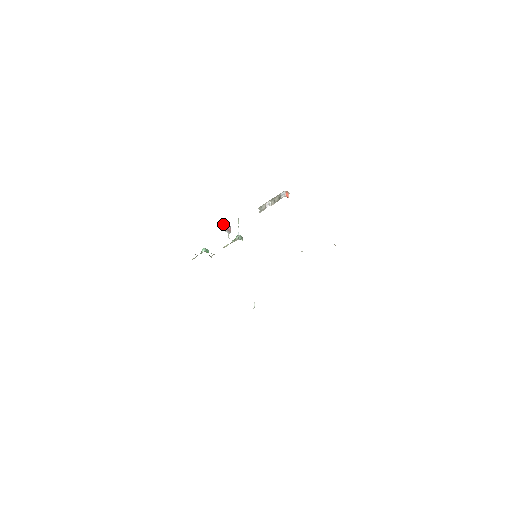
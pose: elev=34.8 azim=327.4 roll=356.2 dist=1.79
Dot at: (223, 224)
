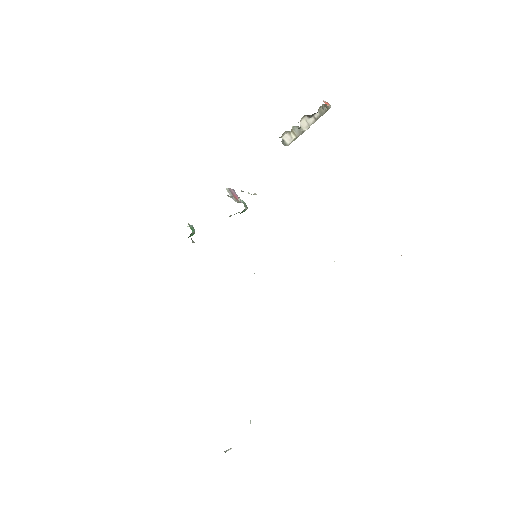
Dot at: (232, 189)
